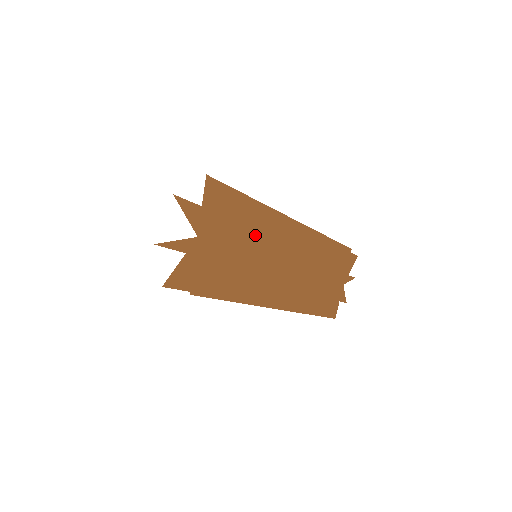
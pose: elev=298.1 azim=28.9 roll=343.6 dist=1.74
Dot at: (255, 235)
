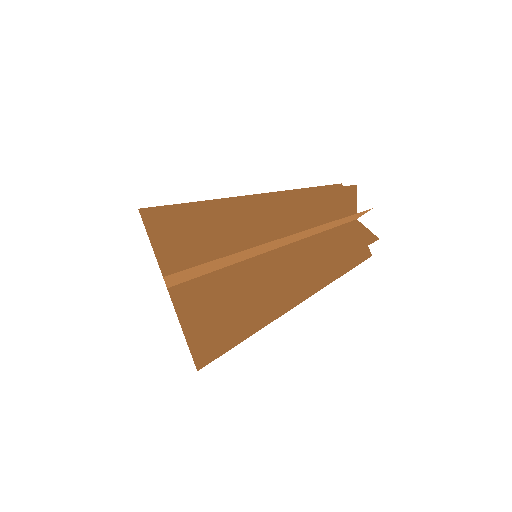
Dot at: (261, 212)
